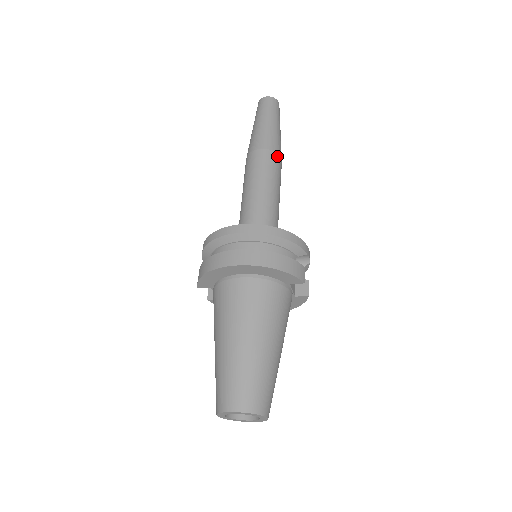
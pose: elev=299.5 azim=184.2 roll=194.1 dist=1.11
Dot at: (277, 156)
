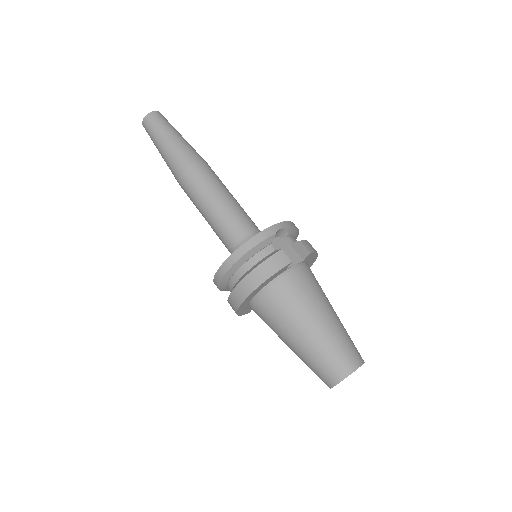
Dot at: (193, 167)
